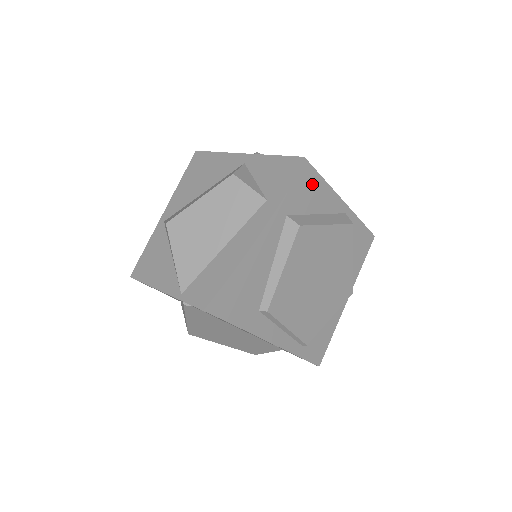
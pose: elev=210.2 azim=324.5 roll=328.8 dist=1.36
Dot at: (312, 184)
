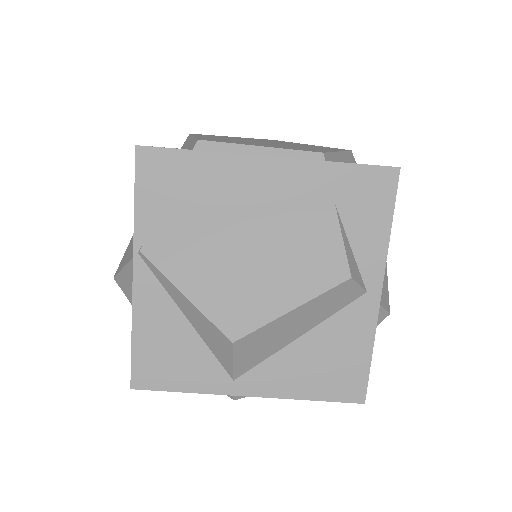
Dot at: occluded
